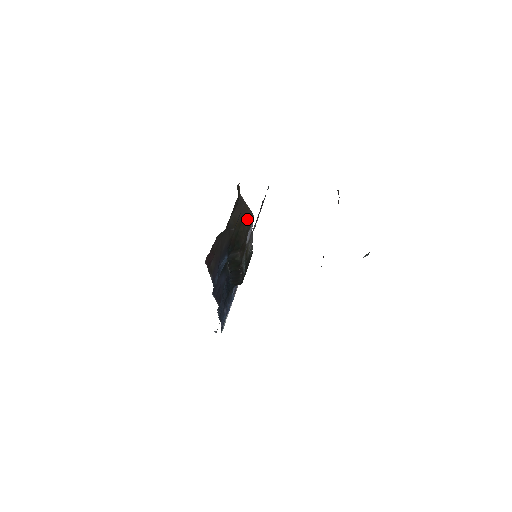
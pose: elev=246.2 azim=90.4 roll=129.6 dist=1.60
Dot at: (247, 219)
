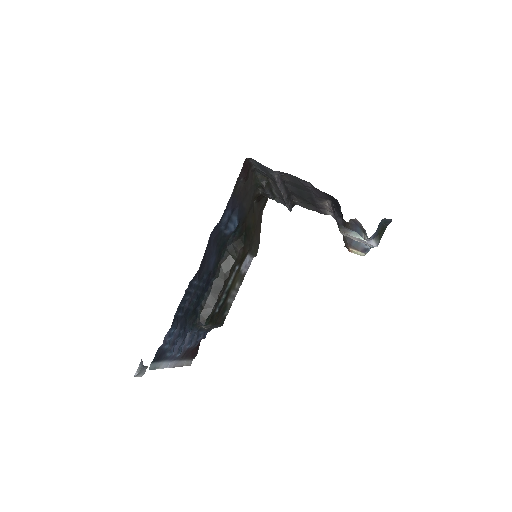
Dot at: (257, 237)
